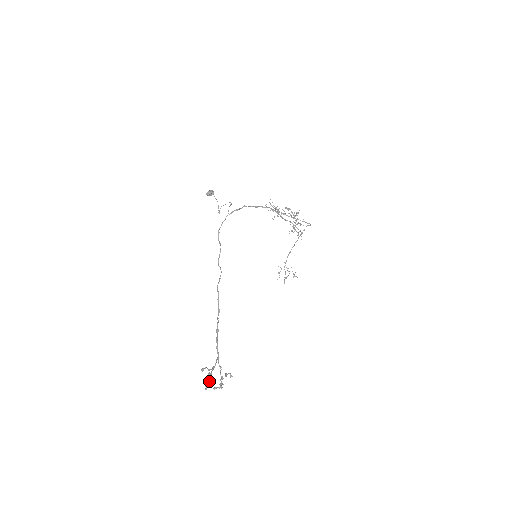
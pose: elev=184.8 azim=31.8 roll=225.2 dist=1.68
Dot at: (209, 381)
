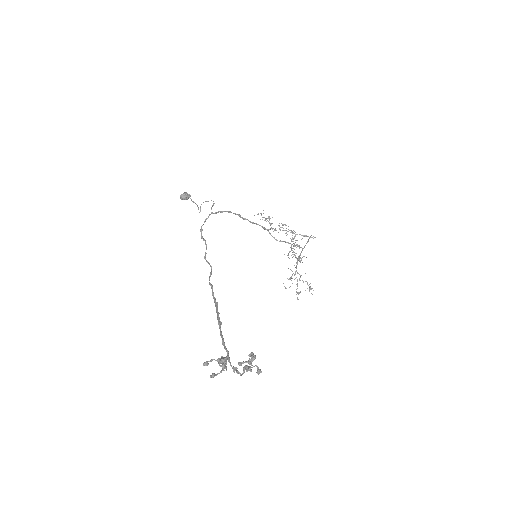
Dot at: occluded
